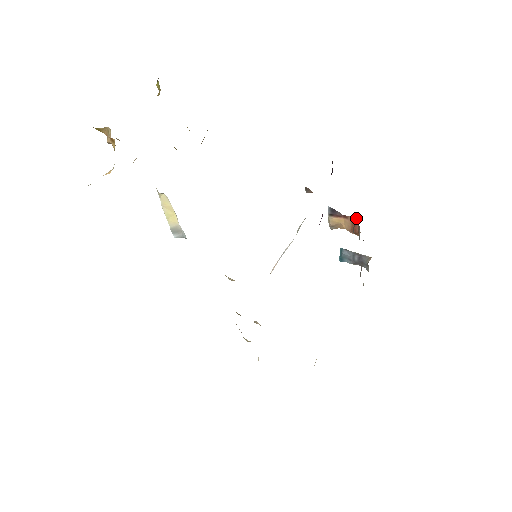
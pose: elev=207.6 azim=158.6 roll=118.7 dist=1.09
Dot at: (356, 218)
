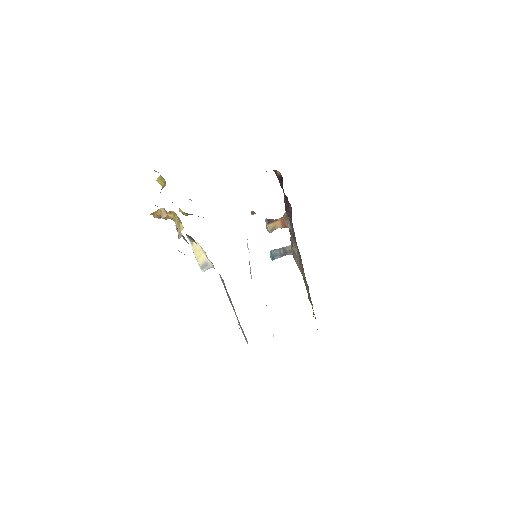
Dot at: (286, 214)
